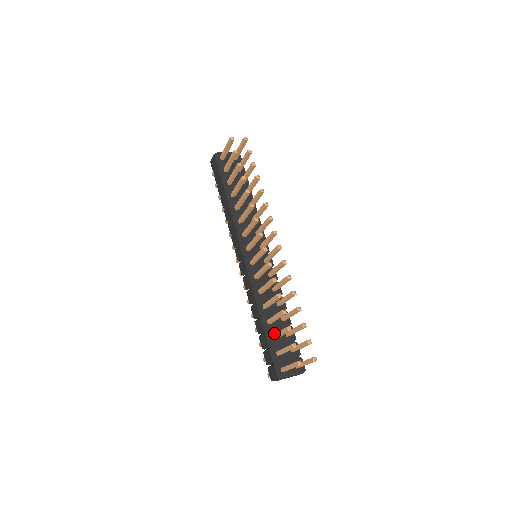
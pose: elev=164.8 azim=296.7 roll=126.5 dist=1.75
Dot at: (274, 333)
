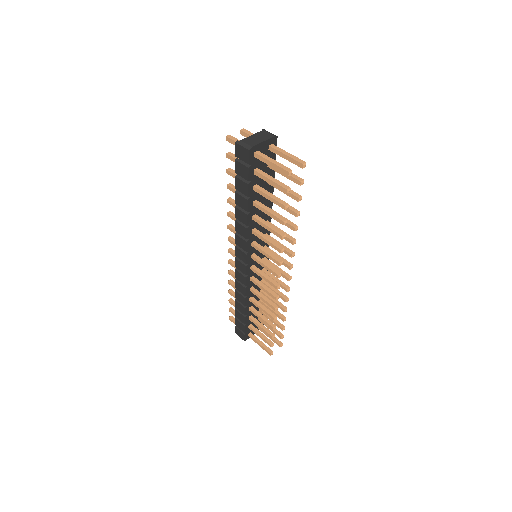
Dot at: (251, 314)
